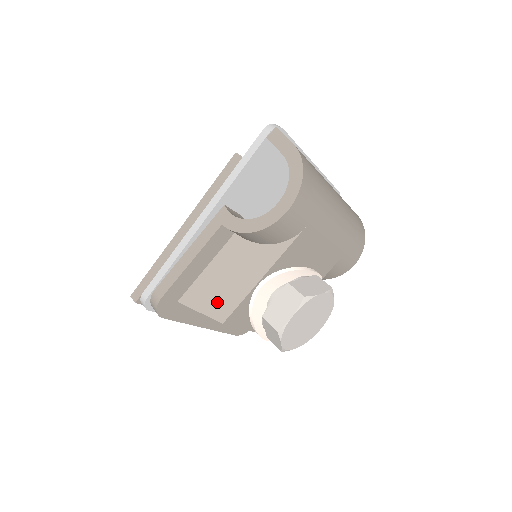
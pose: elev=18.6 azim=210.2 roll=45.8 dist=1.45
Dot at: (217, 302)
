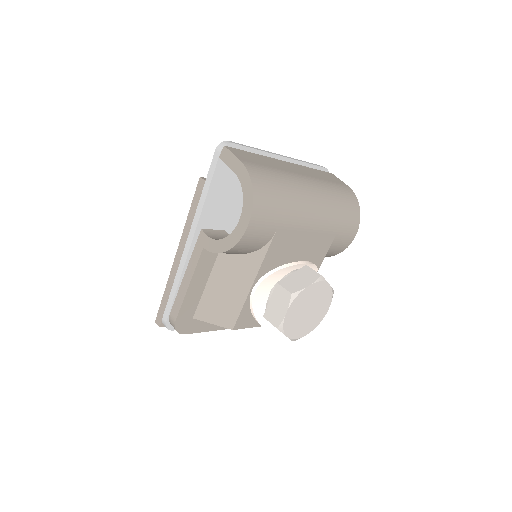
Dot at: (223, 312)
